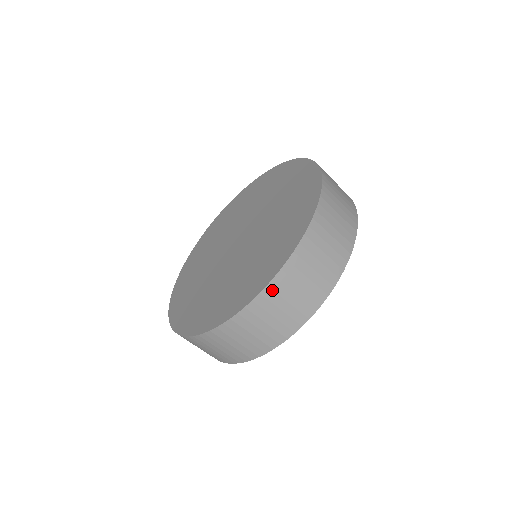
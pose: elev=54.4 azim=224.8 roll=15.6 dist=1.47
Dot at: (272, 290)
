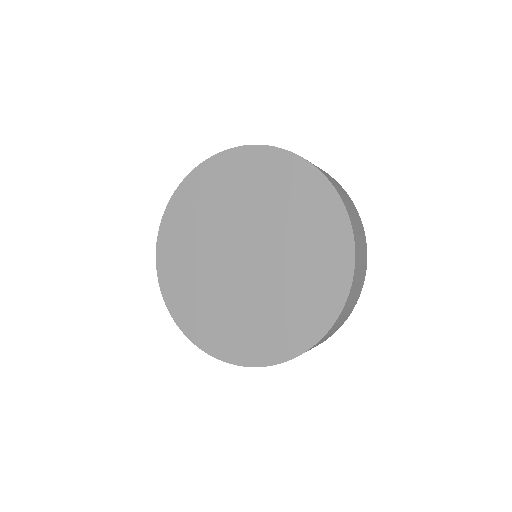
Dot at: (329, 331)
